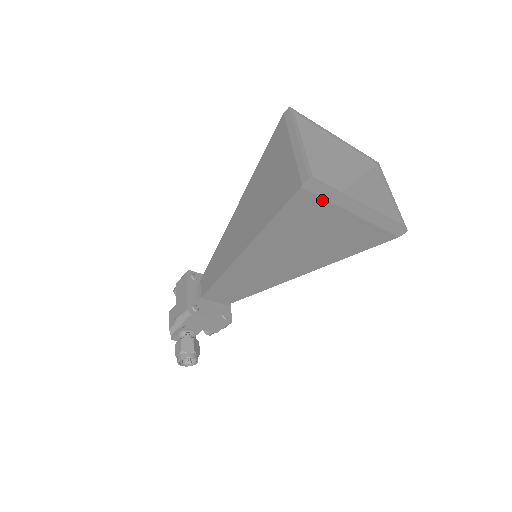
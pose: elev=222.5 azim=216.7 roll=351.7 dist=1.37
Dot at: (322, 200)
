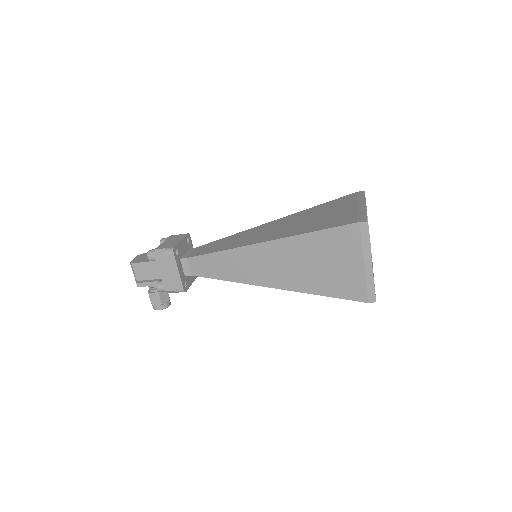
Dot at: occluded
